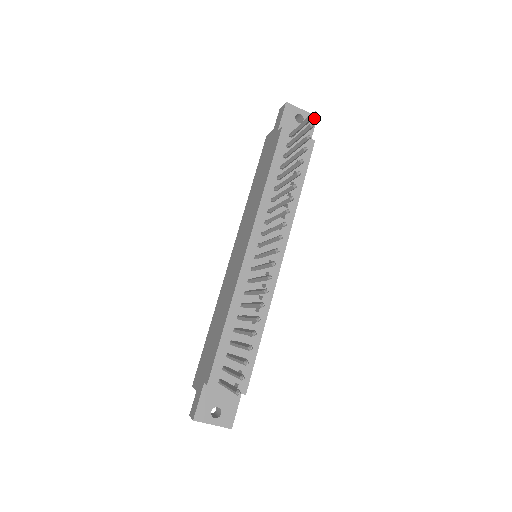
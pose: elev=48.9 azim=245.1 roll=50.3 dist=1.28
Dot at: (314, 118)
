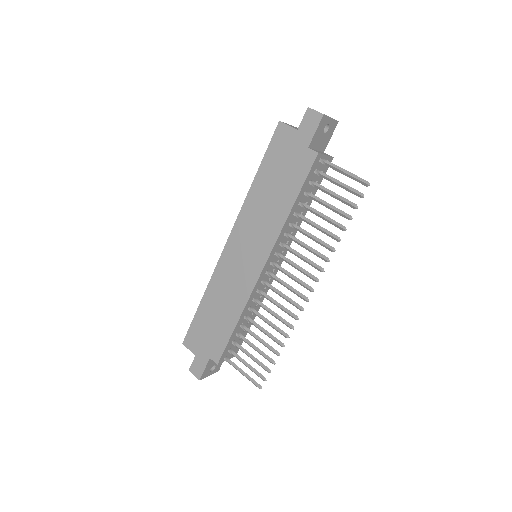
Dot at: (336, 124)
